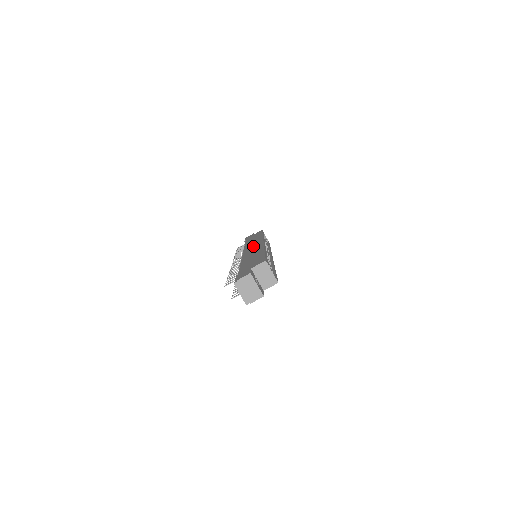
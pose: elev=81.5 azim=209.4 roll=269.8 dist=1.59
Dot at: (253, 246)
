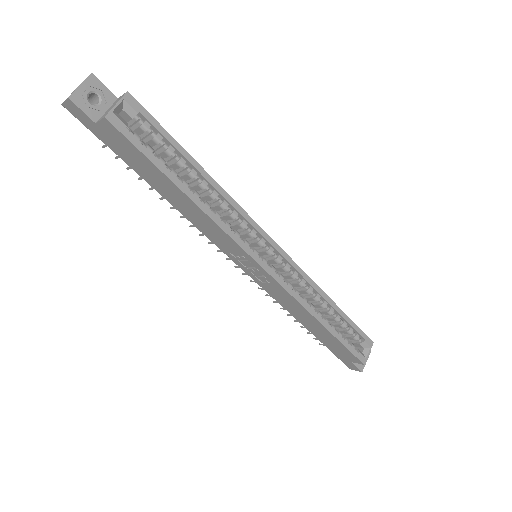
Dot at: occluded
